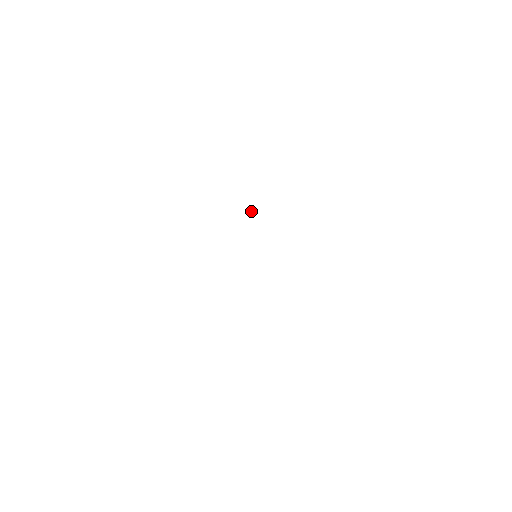
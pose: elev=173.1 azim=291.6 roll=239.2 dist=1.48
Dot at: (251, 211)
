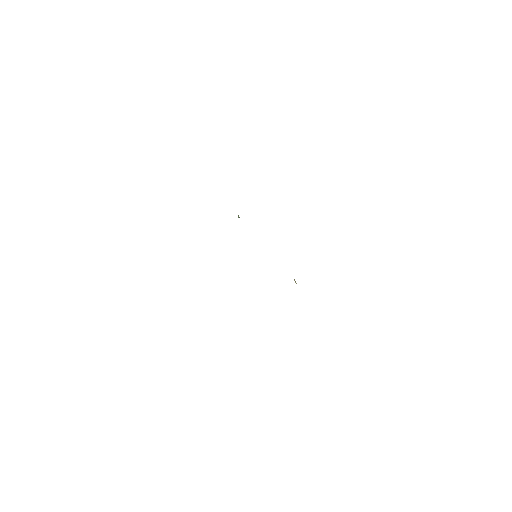
Dot at: (238, 216)
